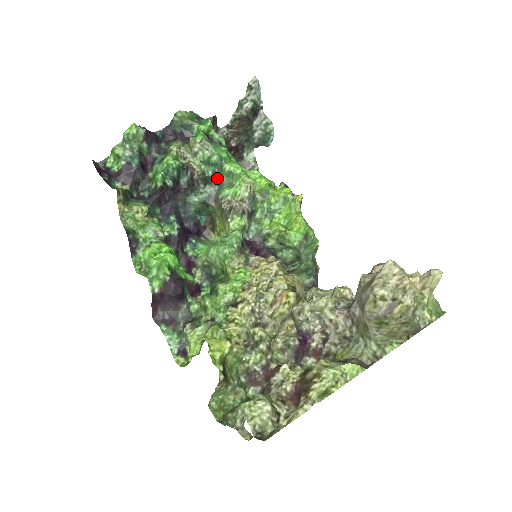
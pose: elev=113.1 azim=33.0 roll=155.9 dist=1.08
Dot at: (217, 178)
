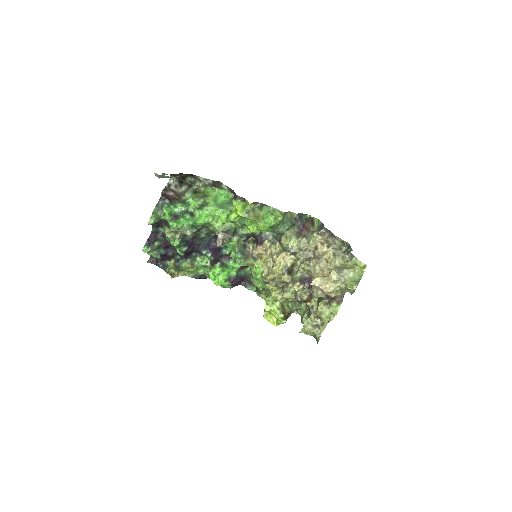
Dot at: (201, 227)
